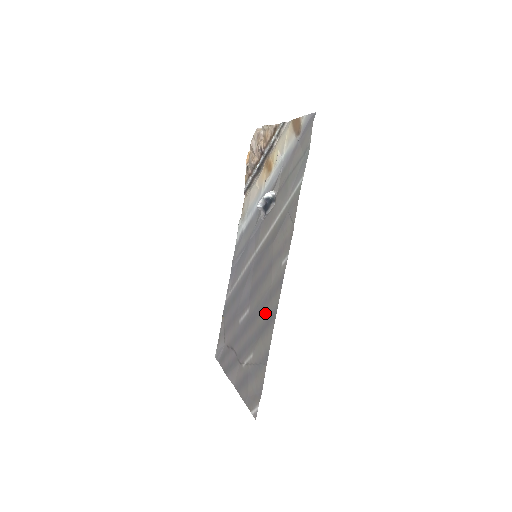
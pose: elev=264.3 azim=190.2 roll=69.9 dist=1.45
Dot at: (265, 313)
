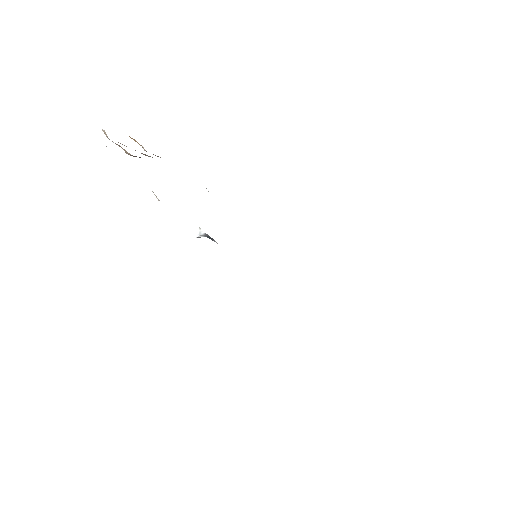
Dot at: occluded
